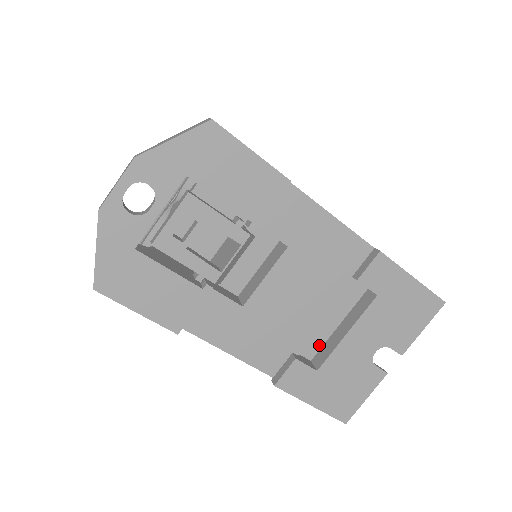
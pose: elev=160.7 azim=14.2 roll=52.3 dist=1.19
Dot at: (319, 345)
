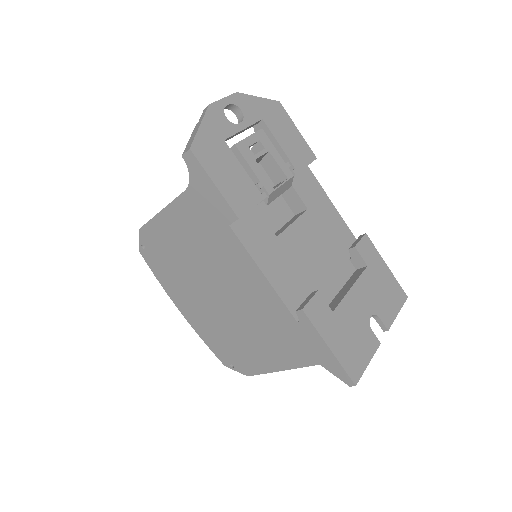
Dot at: (327, 302)
